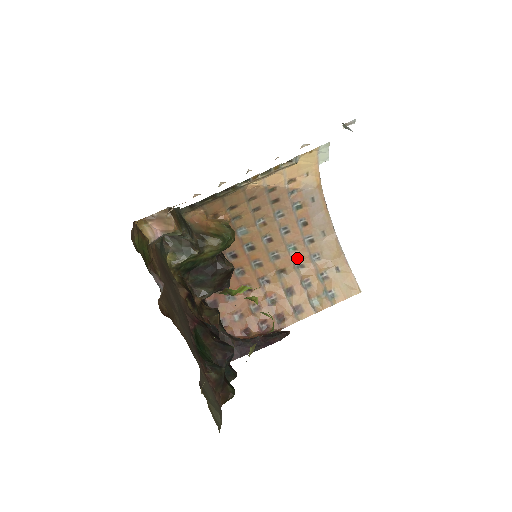
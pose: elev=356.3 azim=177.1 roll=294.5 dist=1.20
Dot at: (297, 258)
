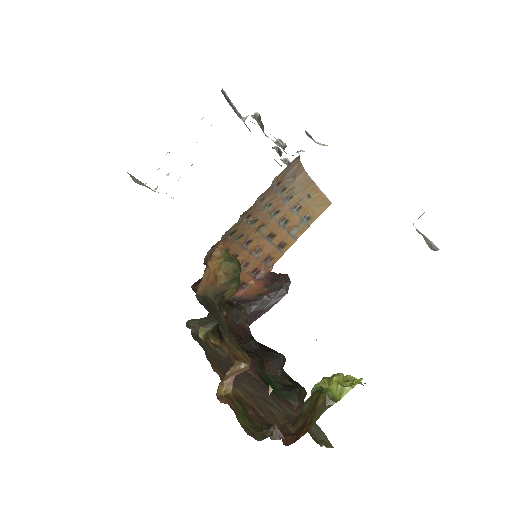
Dot at: (272, 209)
